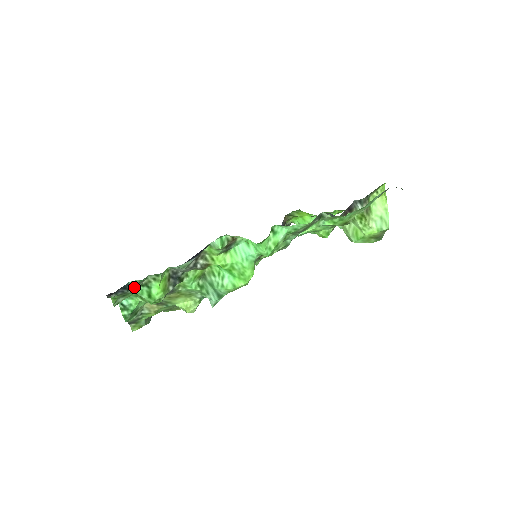
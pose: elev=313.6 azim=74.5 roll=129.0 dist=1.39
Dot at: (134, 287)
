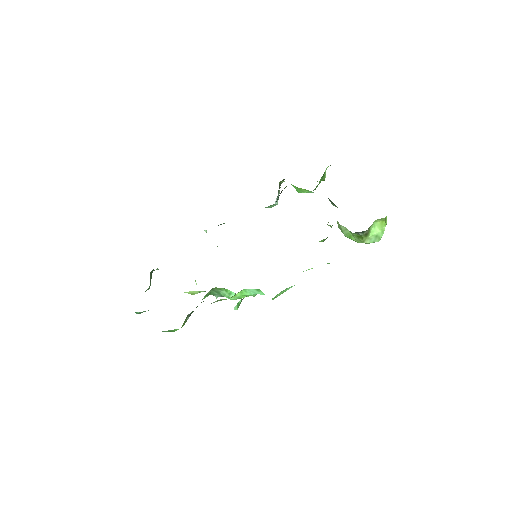
Dot at: occluded
